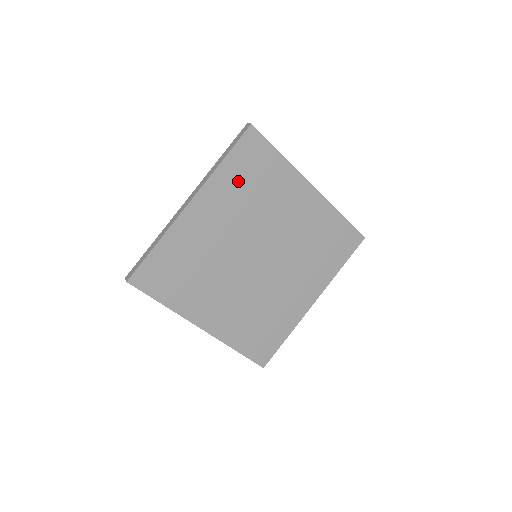
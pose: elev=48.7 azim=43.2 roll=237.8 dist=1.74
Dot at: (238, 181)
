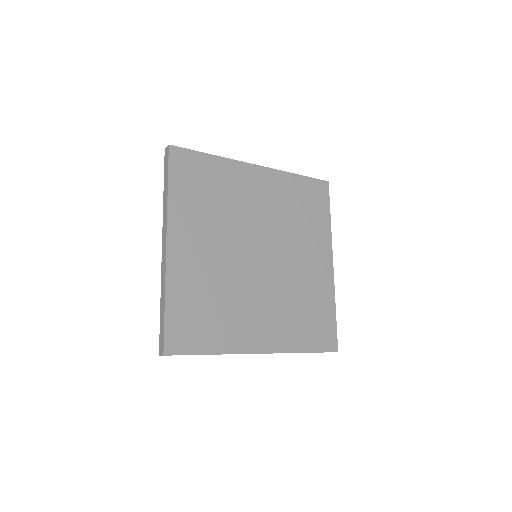
Dot at: (193, 199)
